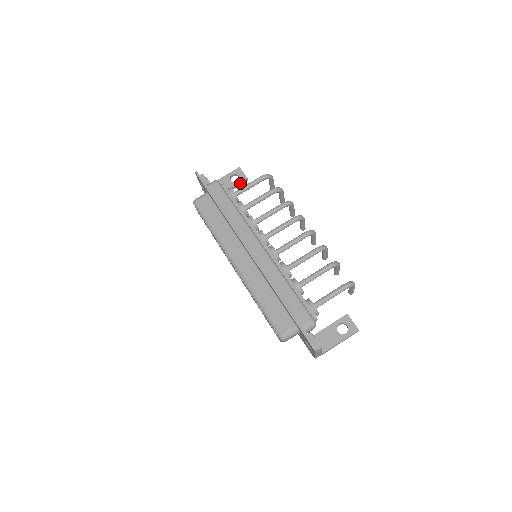
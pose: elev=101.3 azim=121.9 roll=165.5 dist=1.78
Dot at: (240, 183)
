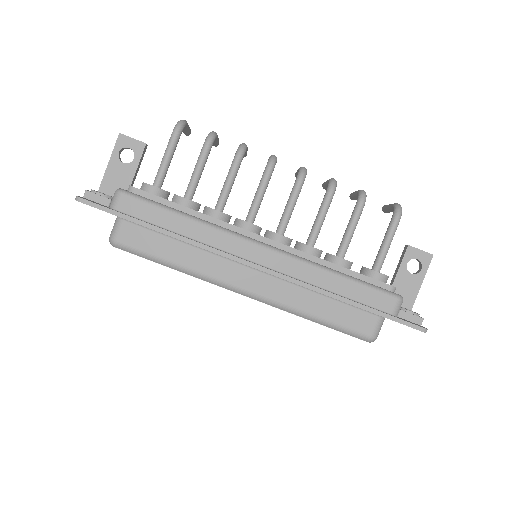
Dot at: (141, 158)
